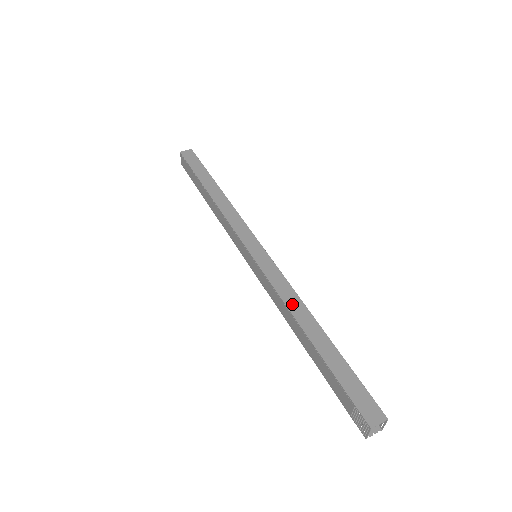
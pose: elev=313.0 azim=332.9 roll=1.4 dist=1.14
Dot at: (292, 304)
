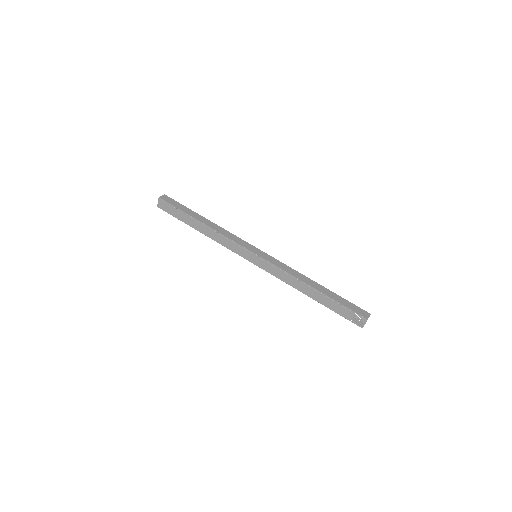
Dot at: (297, 276)
